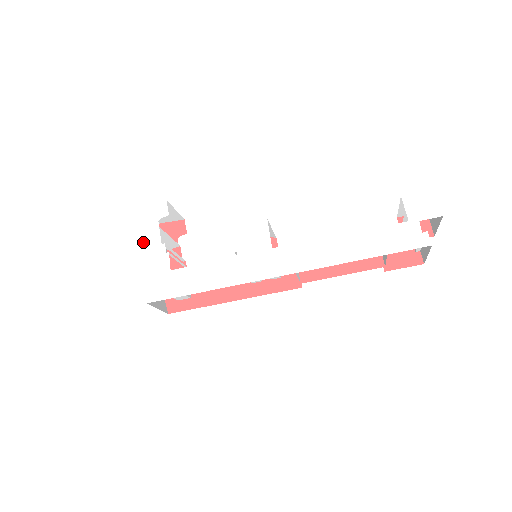
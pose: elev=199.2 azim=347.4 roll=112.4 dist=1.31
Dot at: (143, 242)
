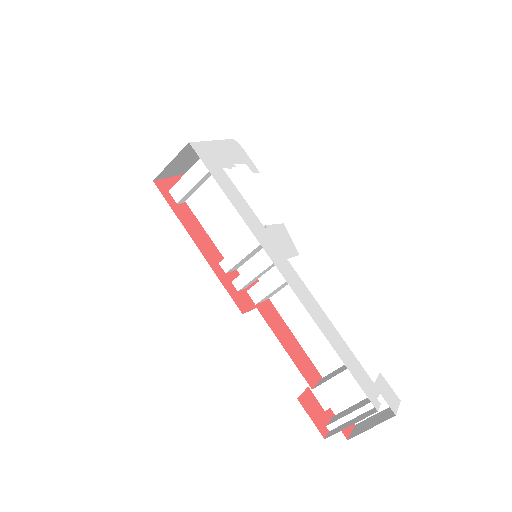
Dot at: (226, 149)
